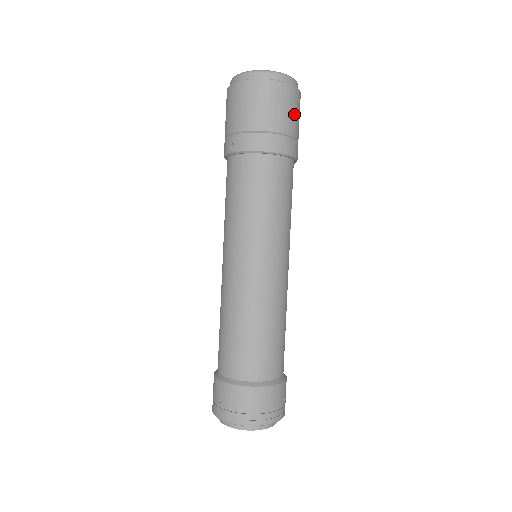
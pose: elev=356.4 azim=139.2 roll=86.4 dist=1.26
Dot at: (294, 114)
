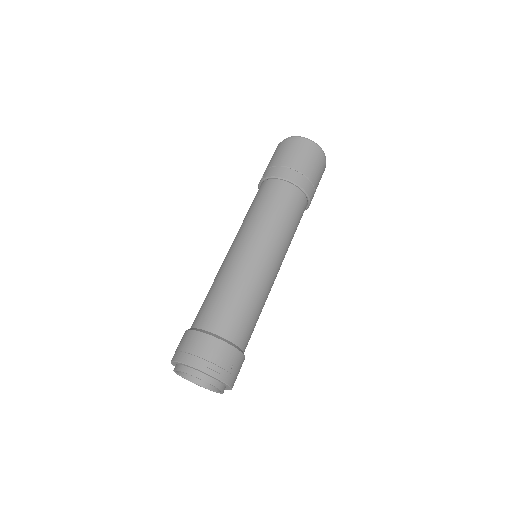
Dot at: (312, 164)
